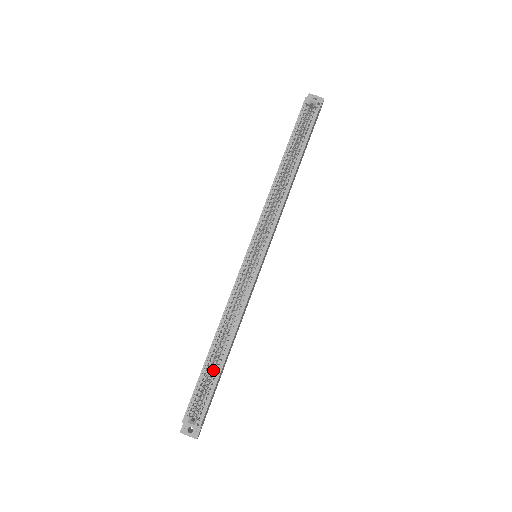
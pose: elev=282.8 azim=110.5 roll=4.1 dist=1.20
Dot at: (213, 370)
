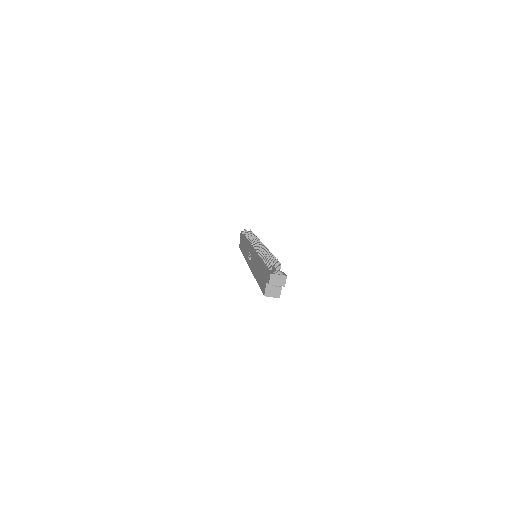
Dot at: occluded
